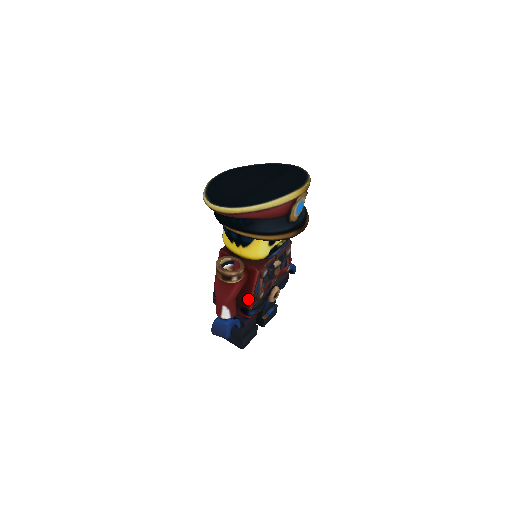
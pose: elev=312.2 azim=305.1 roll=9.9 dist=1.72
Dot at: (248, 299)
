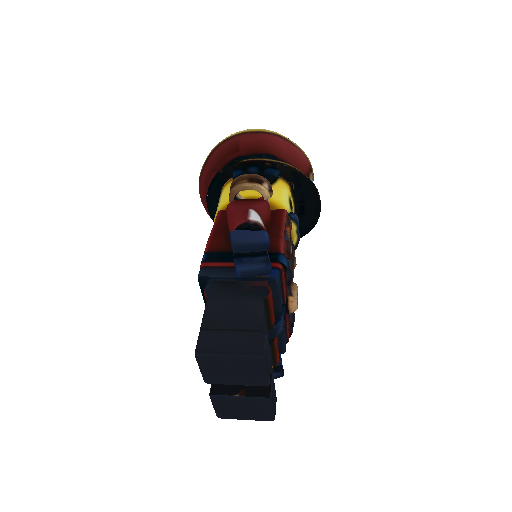
Dot at: (276, 239)
